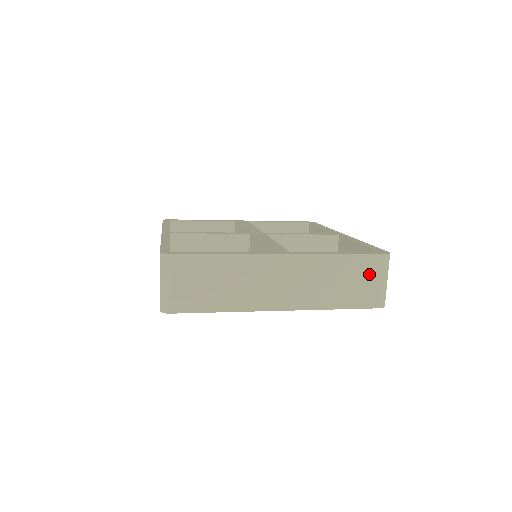
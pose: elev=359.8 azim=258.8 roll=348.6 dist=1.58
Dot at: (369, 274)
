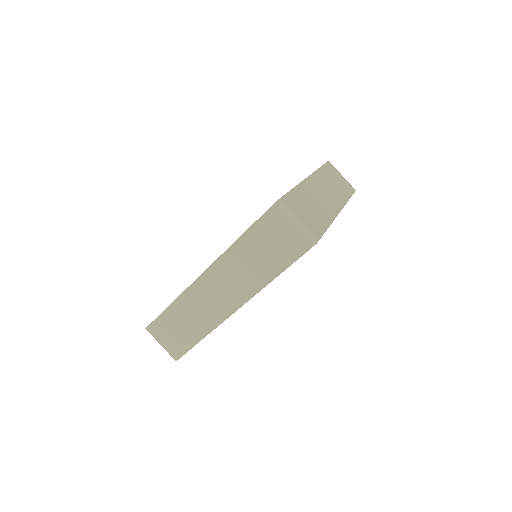
Dot at: (336, 174)
